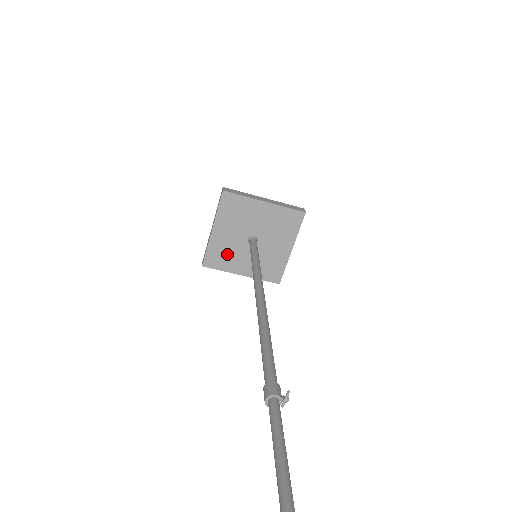
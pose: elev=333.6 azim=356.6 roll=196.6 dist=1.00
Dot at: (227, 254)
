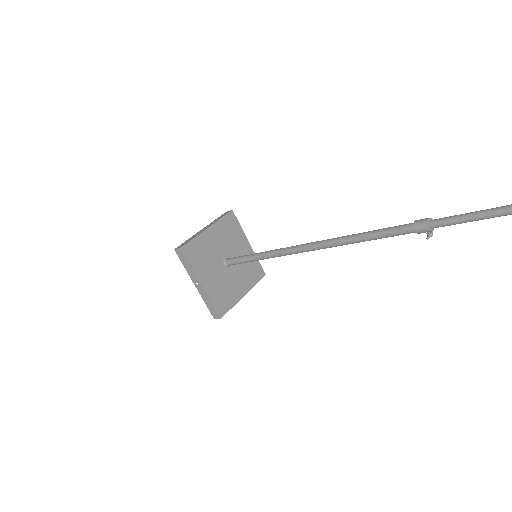
Dot at: (204, 256)
